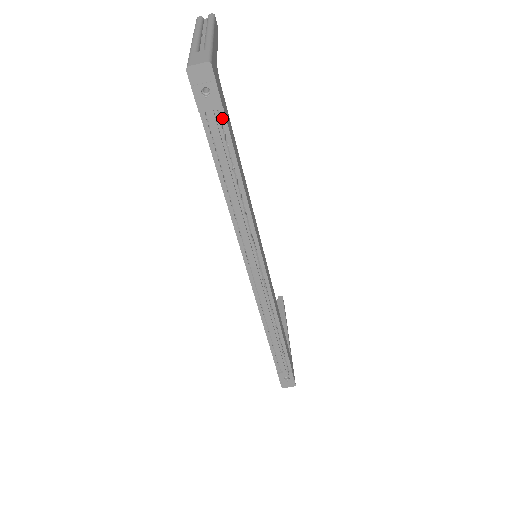
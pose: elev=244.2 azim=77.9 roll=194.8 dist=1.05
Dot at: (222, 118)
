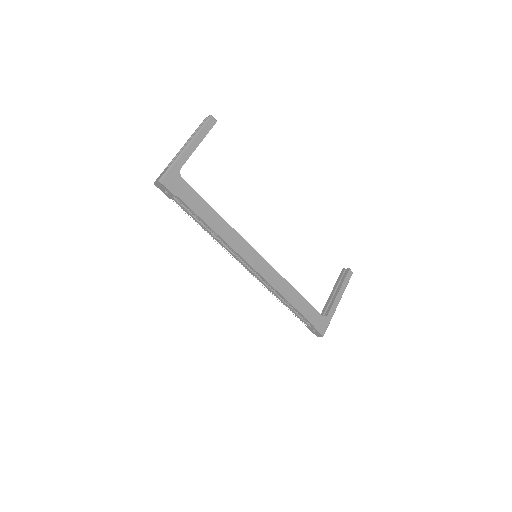
Dot at: (180, 200)
